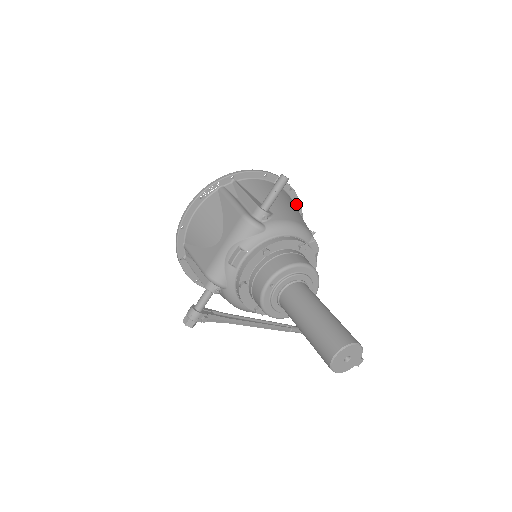
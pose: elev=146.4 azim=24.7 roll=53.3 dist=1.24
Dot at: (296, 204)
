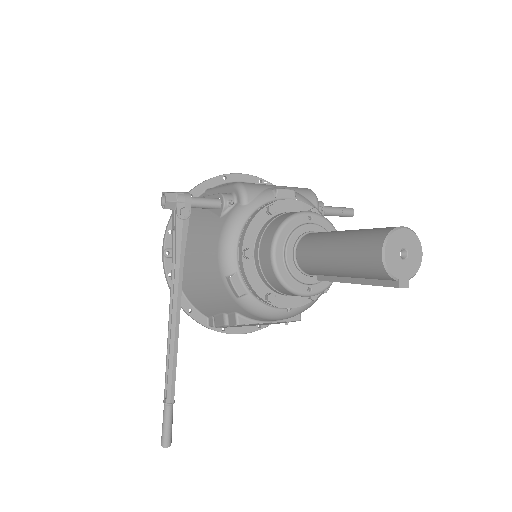
Dot at: occluded
